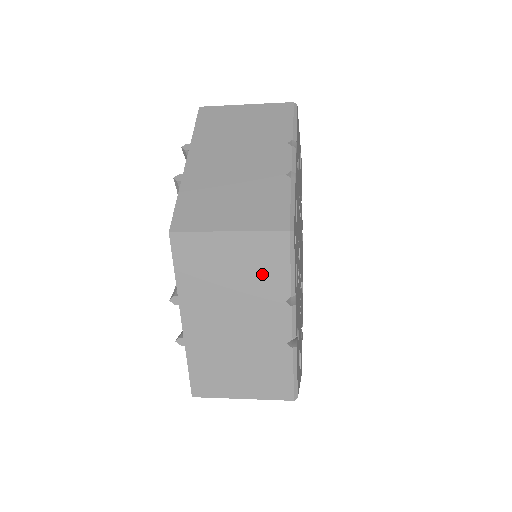
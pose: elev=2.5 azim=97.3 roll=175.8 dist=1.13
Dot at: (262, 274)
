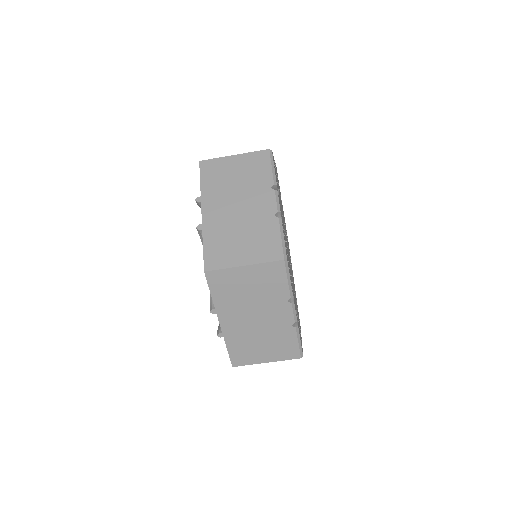
Dot at: (255, 174)
